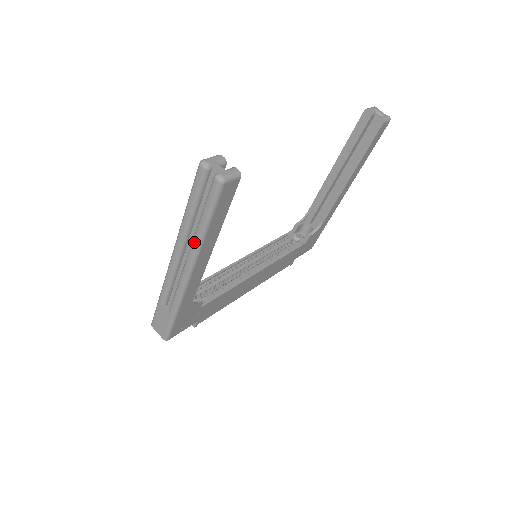
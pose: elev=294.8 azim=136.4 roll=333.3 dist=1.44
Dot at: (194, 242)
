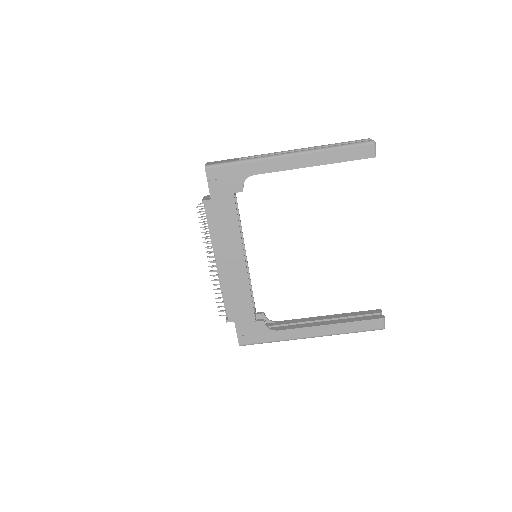
Dot at: (319, 148)
